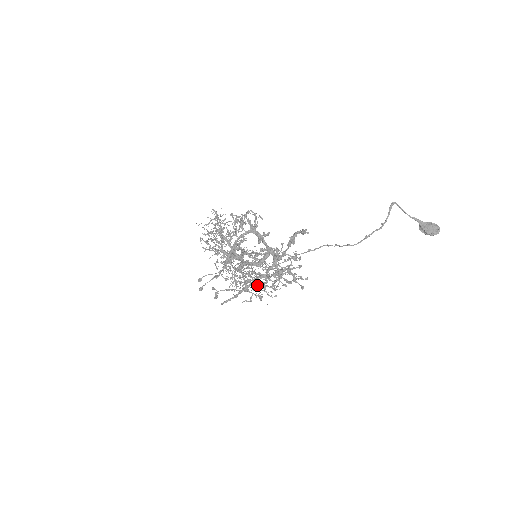
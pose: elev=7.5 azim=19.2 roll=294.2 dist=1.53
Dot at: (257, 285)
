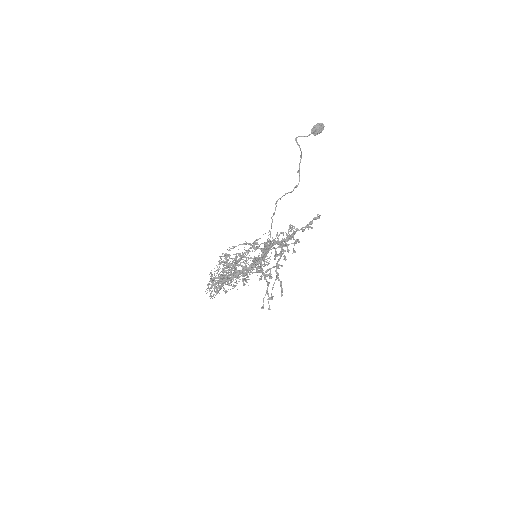
Dot at: (279, 264)
